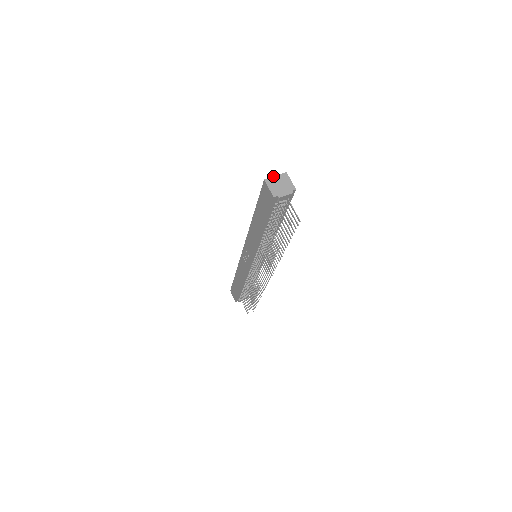
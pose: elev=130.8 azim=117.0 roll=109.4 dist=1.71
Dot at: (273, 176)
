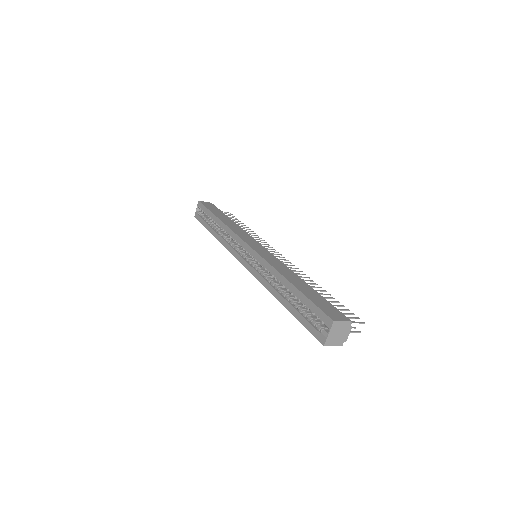
Dot at: (327, 336)
